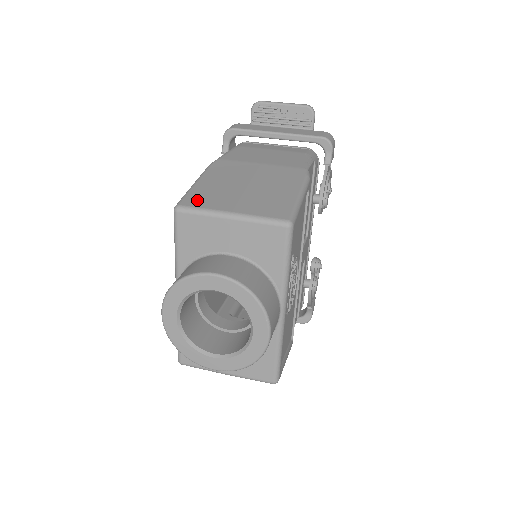
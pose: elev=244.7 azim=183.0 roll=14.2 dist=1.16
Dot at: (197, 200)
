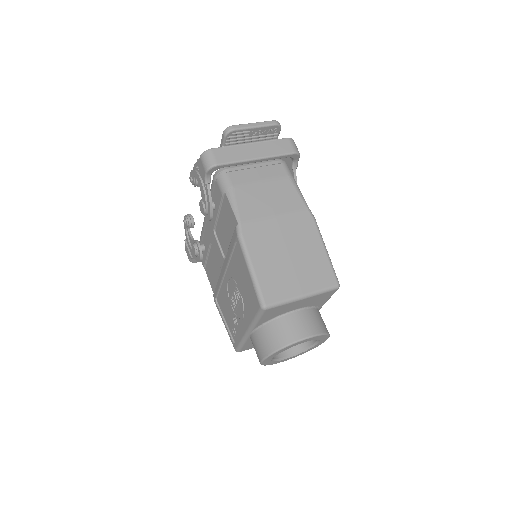
Dot at: (273, 293)
